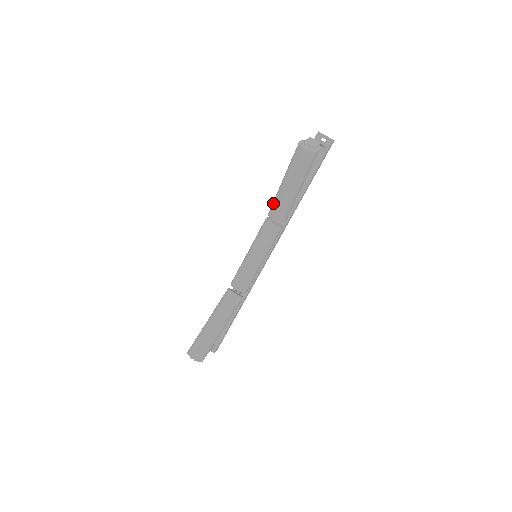
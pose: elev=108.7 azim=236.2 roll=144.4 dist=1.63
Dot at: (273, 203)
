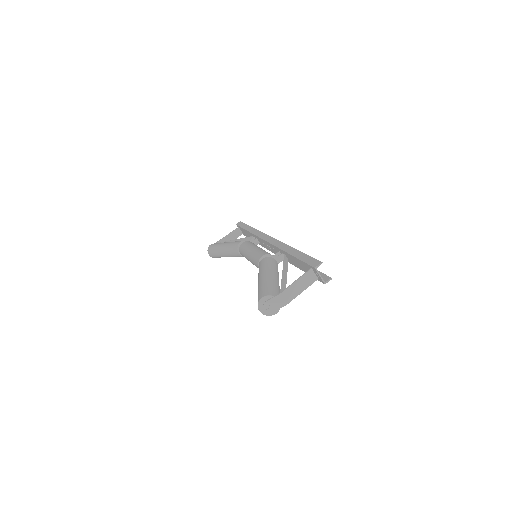
Dot at: (259, 269)
